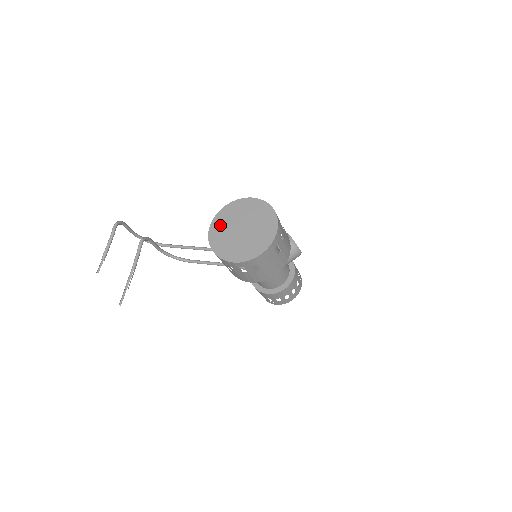
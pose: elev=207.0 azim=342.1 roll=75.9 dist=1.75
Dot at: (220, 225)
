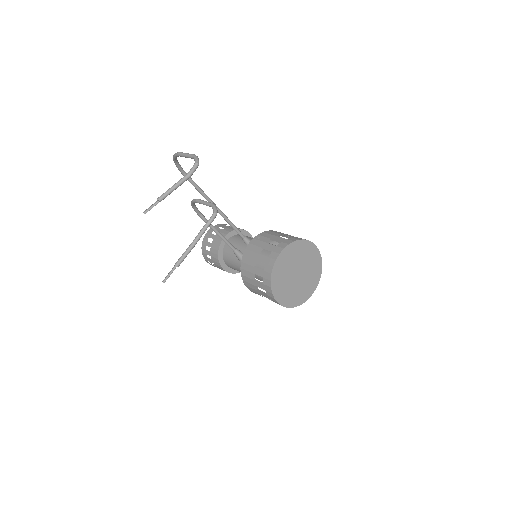
Dot at: (287, 258)
